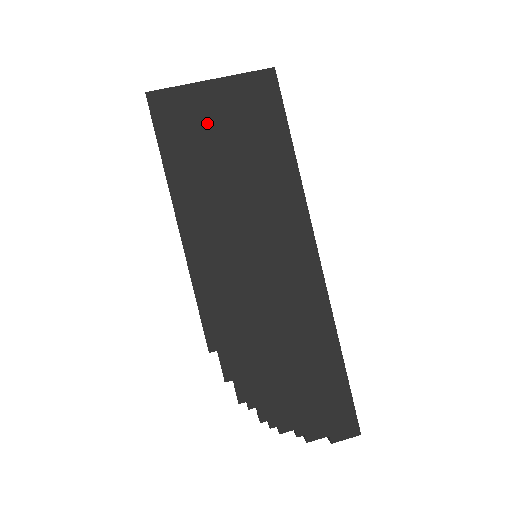
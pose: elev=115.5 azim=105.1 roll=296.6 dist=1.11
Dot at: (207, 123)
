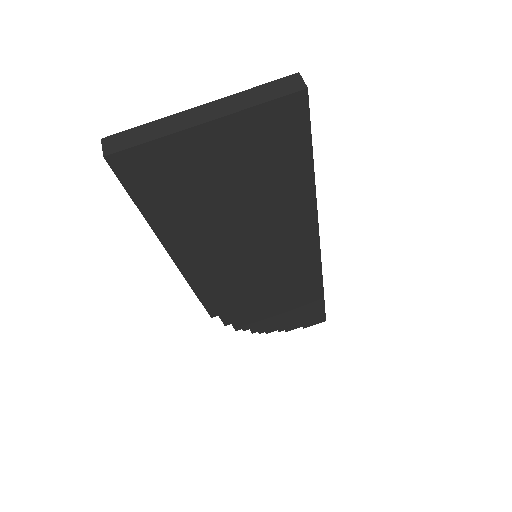
Dot at: (202, 174)
